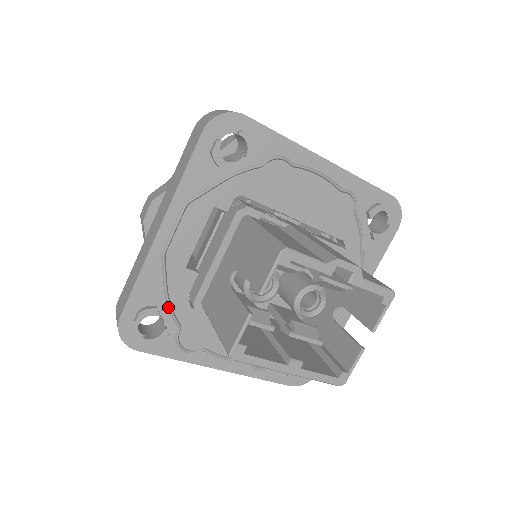
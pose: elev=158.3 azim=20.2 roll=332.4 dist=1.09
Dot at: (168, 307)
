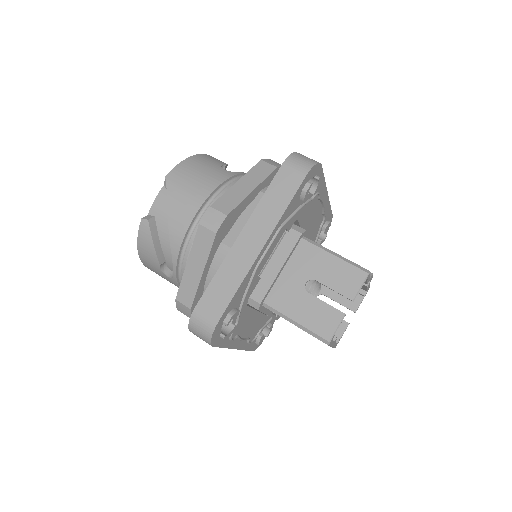
Dot at: (240, 307)
